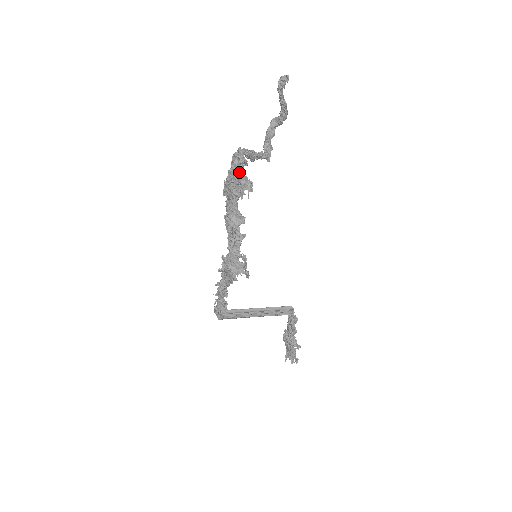
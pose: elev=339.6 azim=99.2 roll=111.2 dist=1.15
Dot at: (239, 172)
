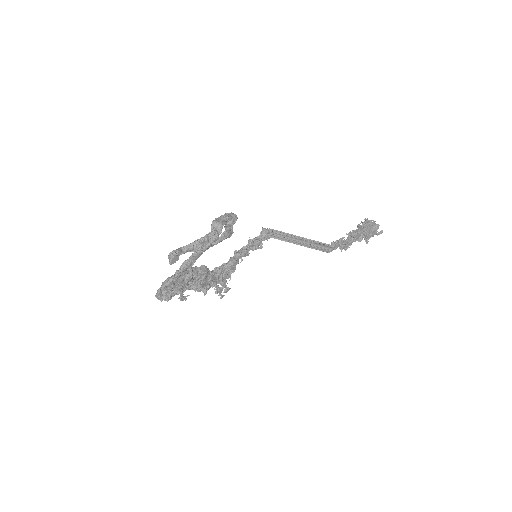
Dot at: (166, 299)
